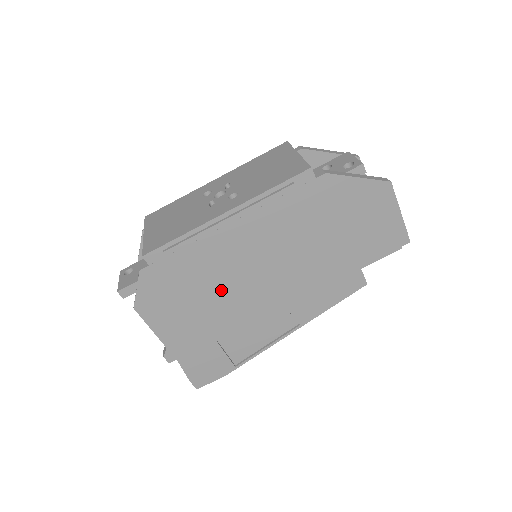
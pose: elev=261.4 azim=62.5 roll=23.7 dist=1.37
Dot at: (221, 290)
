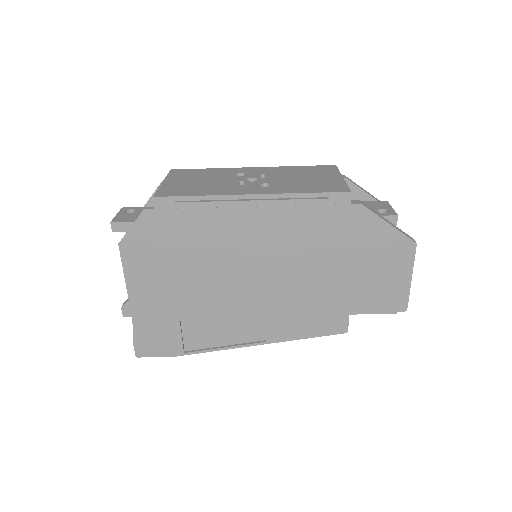
Dot at: (209, 268)
